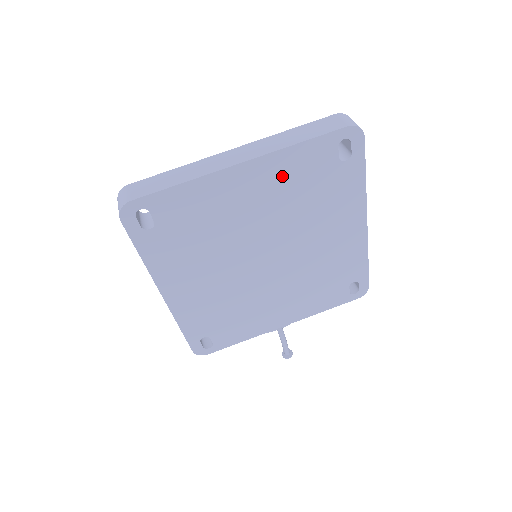
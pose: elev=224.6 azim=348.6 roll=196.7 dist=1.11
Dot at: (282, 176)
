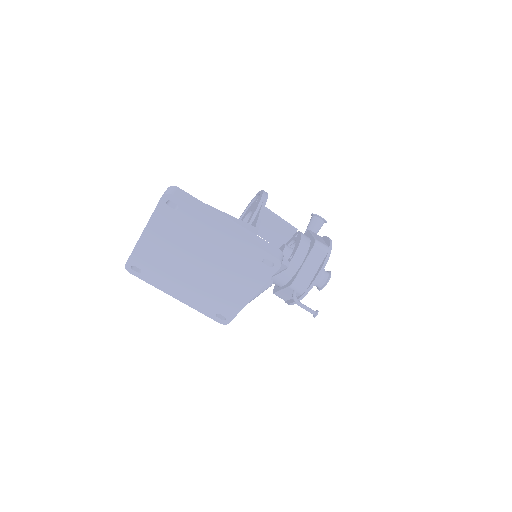
Dot at: (162, 229)
